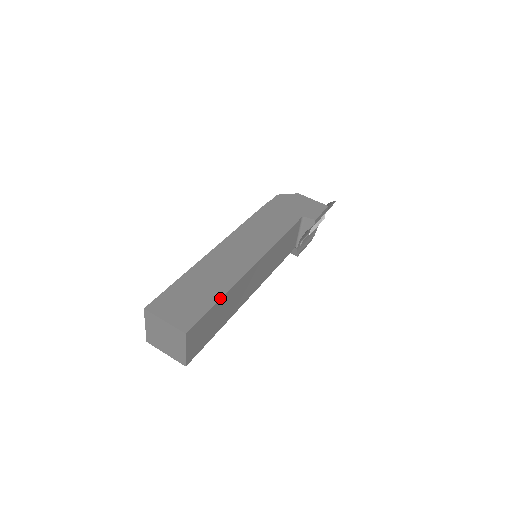
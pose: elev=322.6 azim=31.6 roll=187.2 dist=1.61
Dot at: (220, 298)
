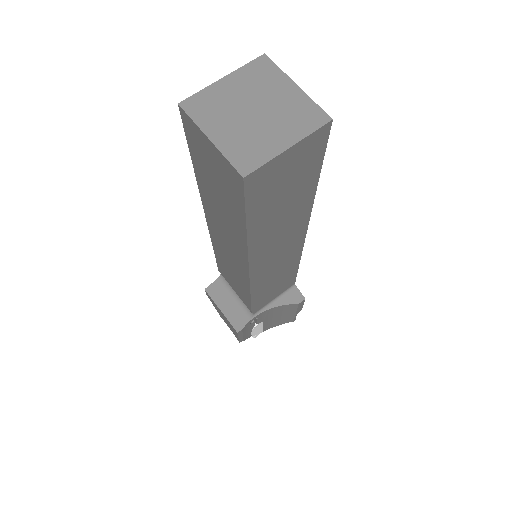
Dot at: (317, 182)
